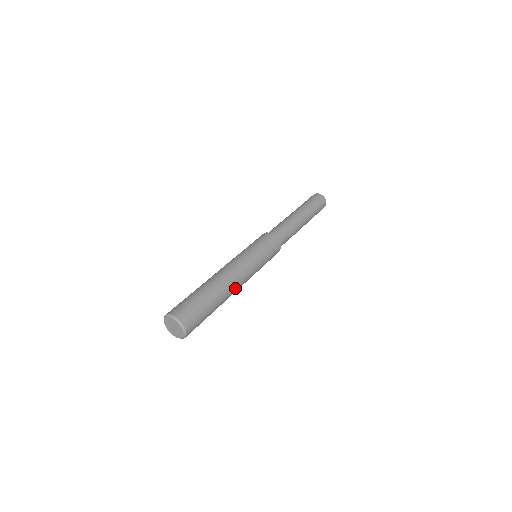
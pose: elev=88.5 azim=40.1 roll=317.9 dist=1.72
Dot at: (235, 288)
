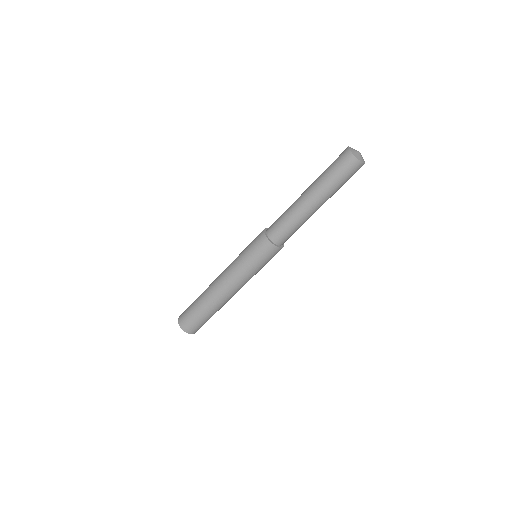
Dot at: occluded
